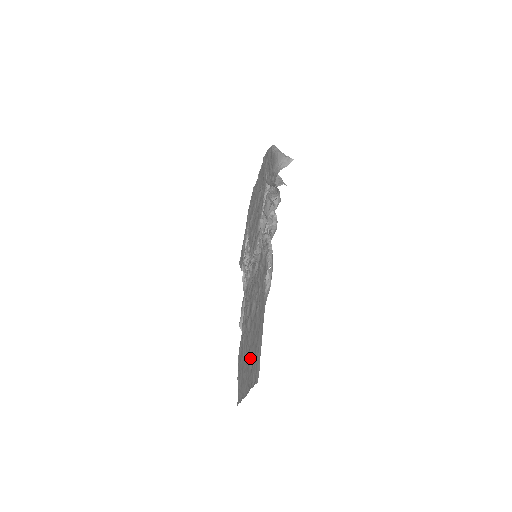
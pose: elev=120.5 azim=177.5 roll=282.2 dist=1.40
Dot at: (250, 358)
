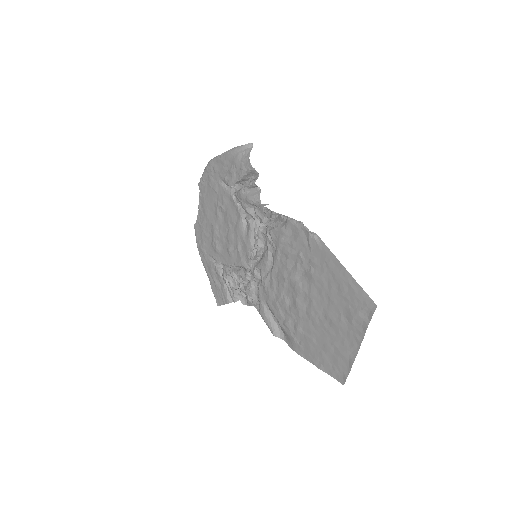
Dot at: (335, 317)
